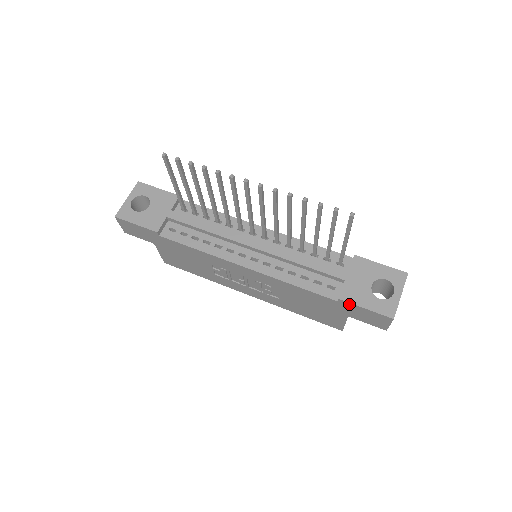
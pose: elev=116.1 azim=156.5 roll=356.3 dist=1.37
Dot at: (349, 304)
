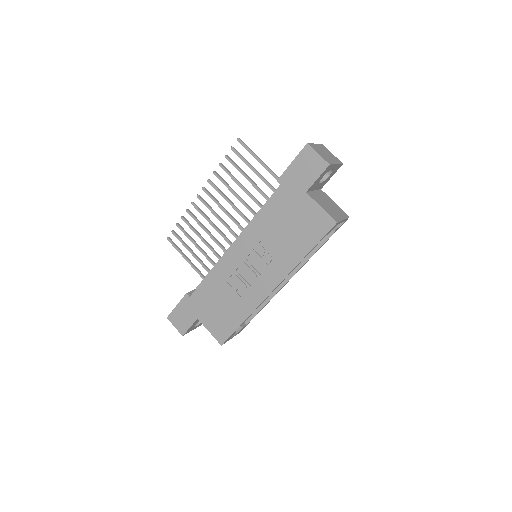
Dot at: (285, 175)
